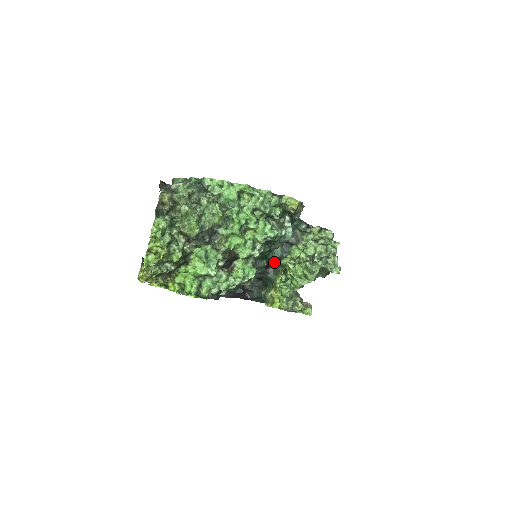
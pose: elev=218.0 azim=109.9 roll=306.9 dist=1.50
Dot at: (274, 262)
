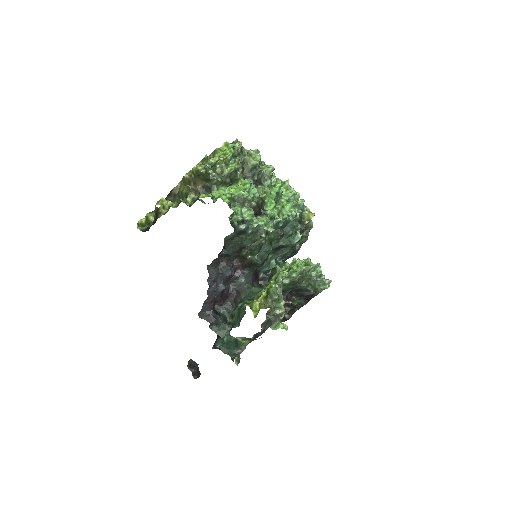
Dot at: (266, 273)
